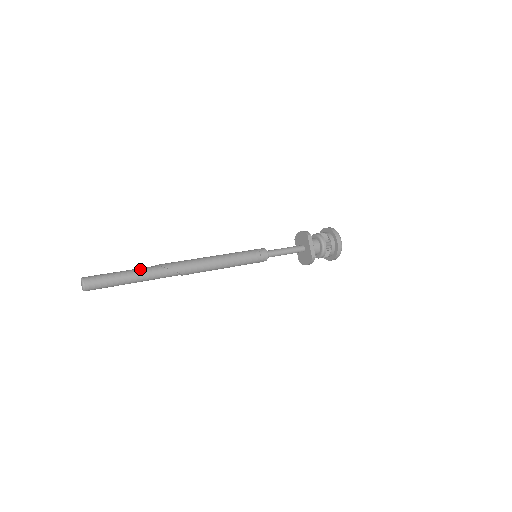
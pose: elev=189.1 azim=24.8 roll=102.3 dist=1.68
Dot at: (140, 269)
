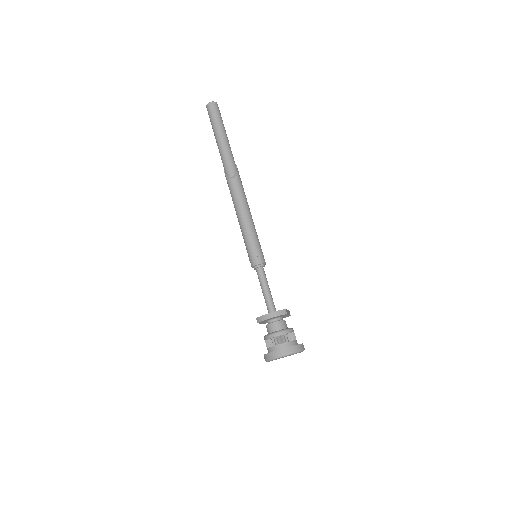
Dot at: occluded
